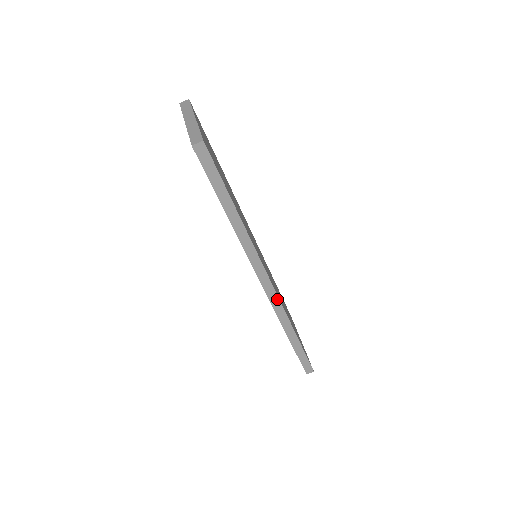
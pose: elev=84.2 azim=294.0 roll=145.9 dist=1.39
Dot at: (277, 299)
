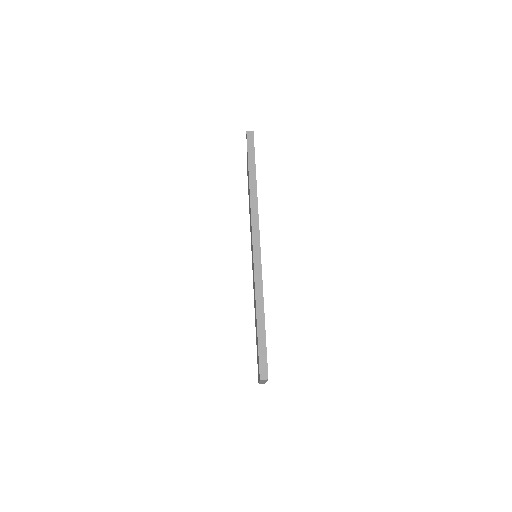
Dot at: (260, 261)
